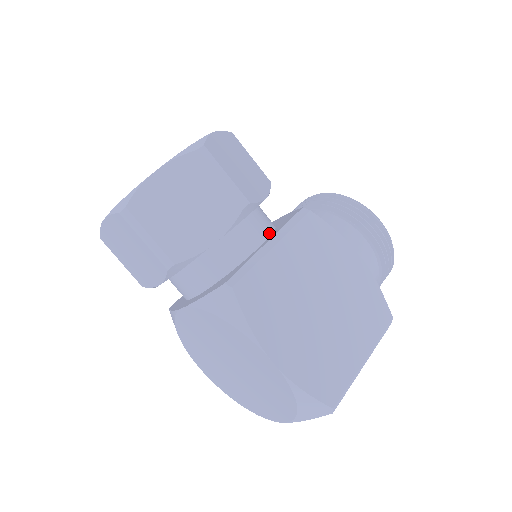
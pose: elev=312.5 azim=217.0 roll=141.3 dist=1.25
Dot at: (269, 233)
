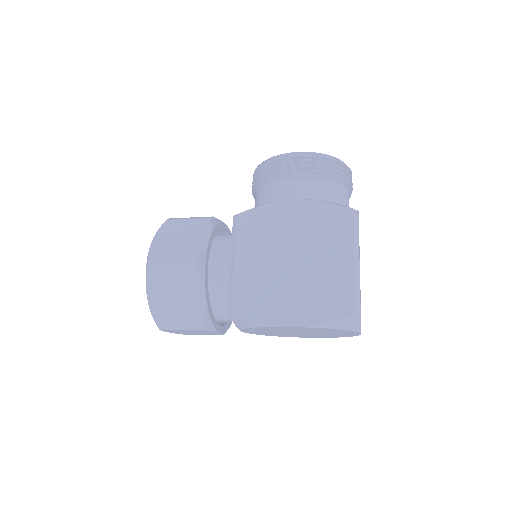
Dot at: occluded
